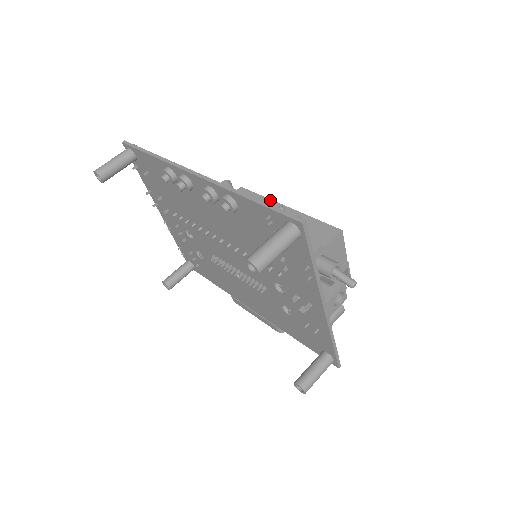
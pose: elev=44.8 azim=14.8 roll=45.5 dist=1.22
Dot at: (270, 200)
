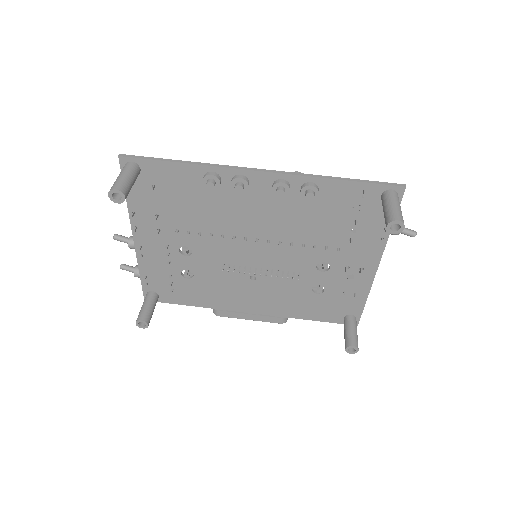
Dot at: occluded
